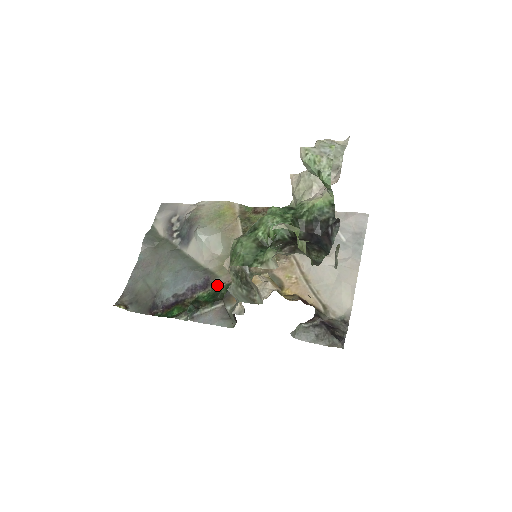
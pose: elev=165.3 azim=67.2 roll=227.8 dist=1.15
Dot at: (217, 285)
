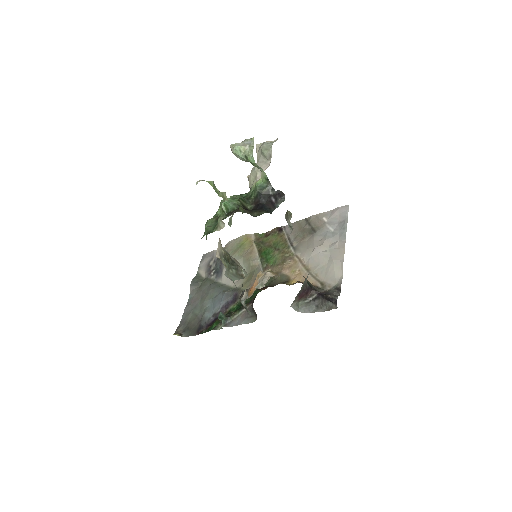
Dot at: occluded
